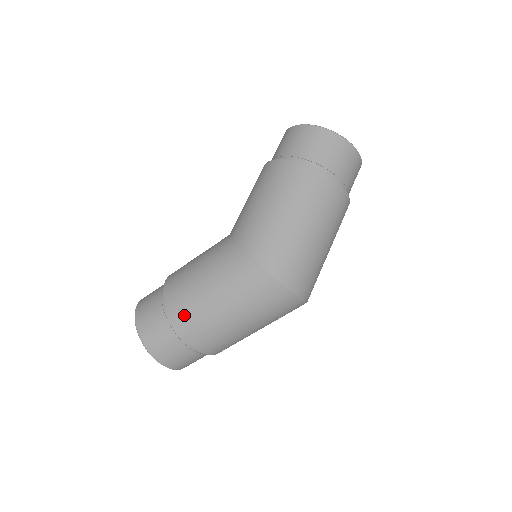
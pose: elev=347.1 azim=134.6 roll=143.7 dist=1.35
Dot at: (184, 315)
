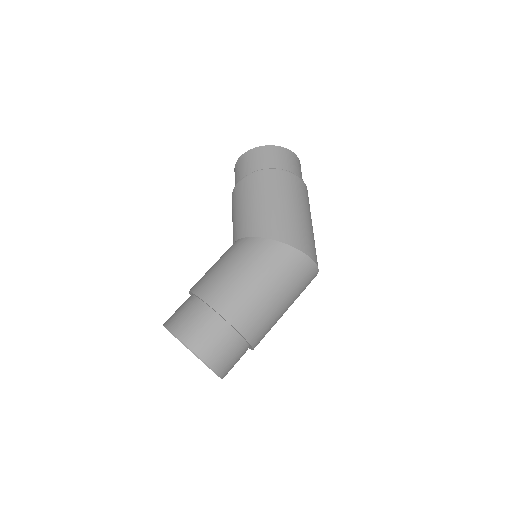
Dot at: (238, 312)
